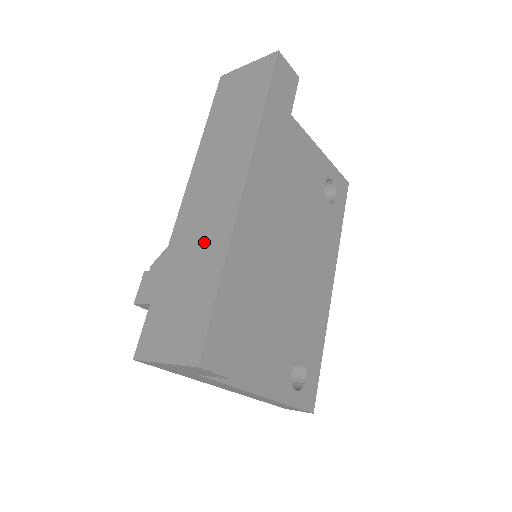
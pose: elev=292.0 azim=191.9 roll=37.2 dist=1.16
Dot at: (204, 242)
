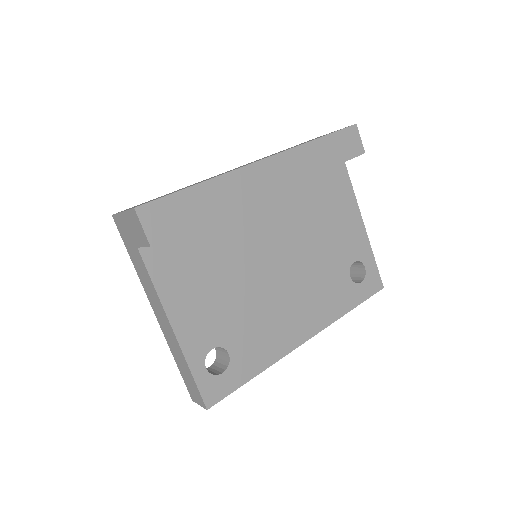
Dot at: occluded
